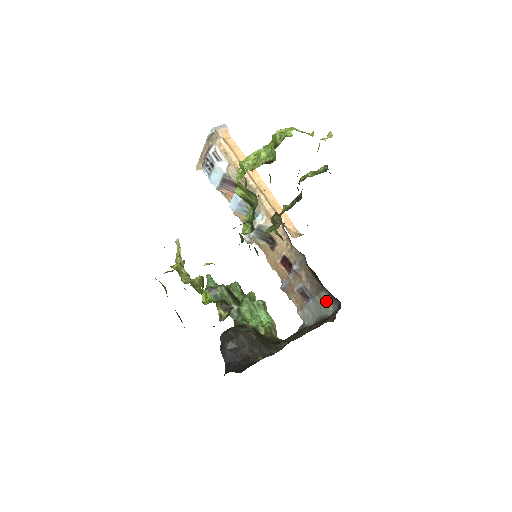
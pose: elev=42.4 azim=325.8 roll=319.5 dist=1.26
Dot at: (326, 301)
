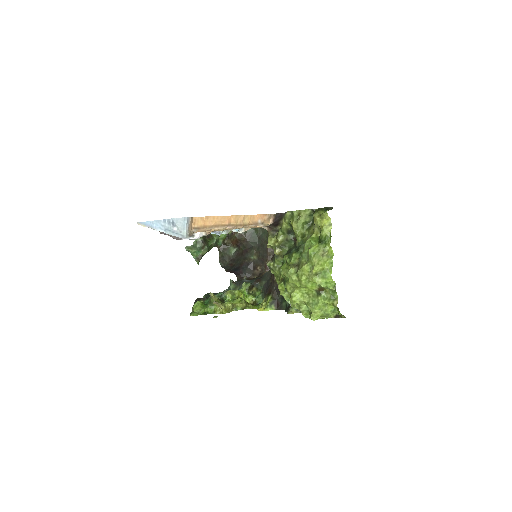
Dot at: occluded
